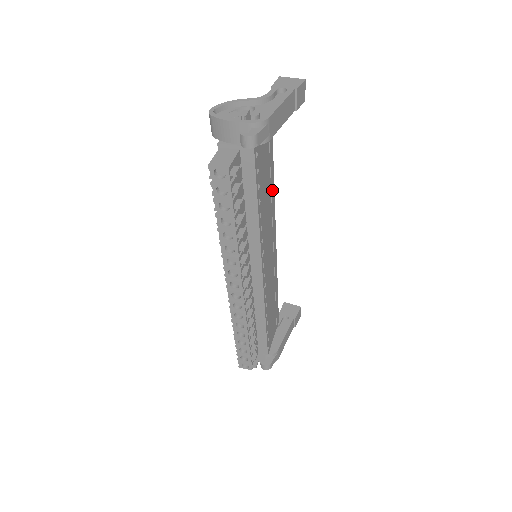
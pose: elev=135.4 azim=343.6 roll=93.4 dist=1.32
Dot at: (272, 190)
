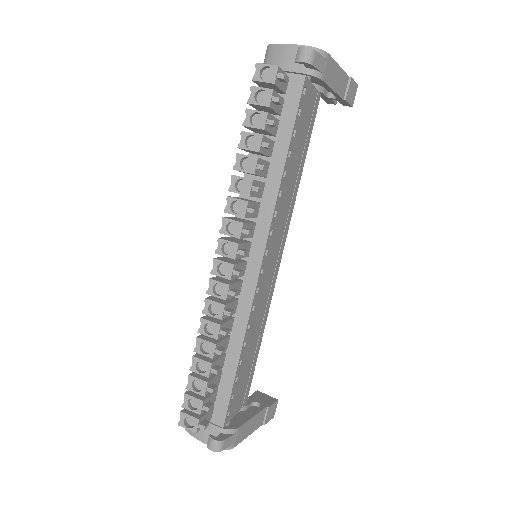
Dot at: (298, 179)
